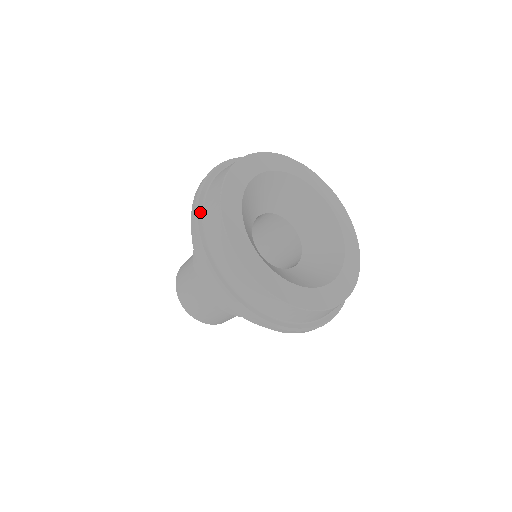
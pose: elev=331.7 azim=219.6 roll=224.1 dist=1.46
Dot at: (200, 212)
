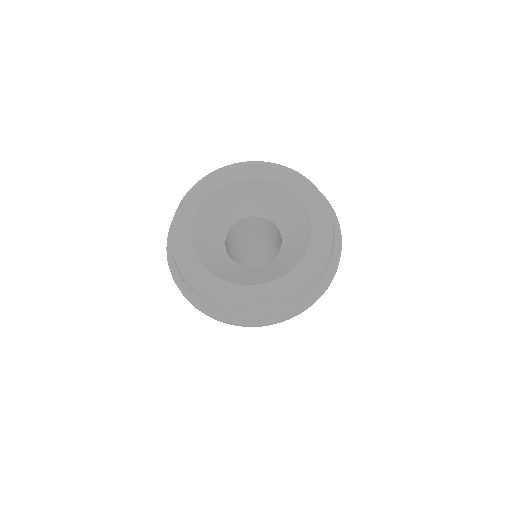
Dot at: (170, 253)
